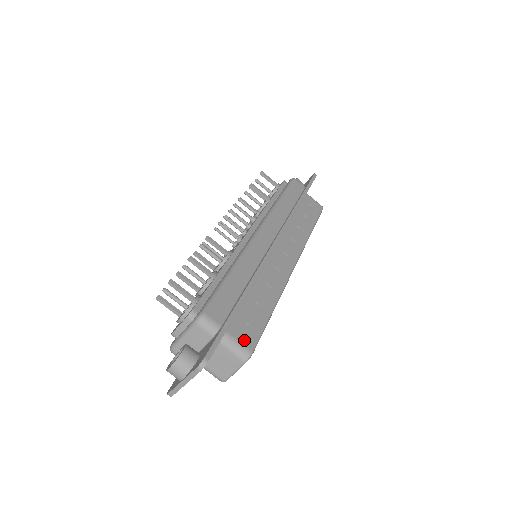
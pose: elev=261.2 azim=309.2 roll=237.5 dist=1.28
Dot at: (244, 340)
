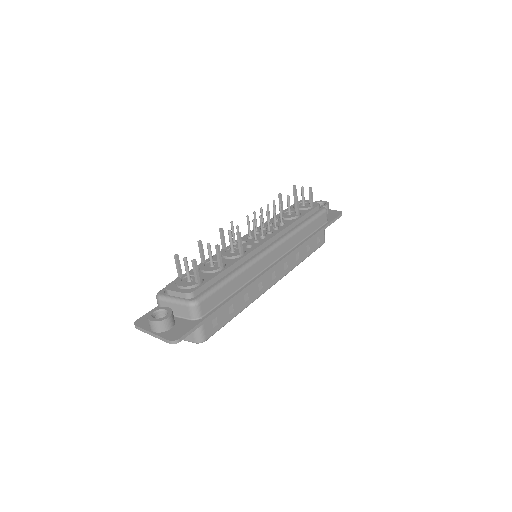
Dot at: (207, 330)
